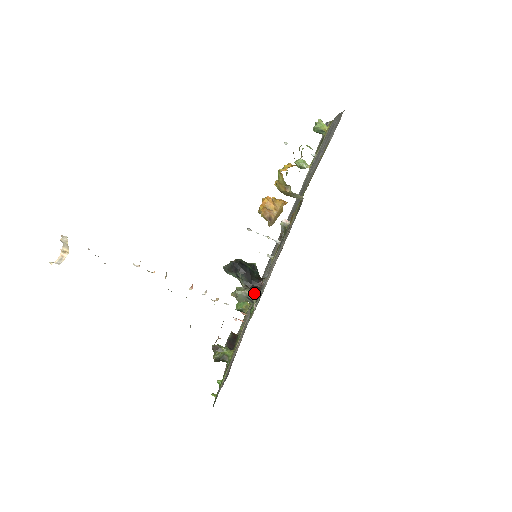
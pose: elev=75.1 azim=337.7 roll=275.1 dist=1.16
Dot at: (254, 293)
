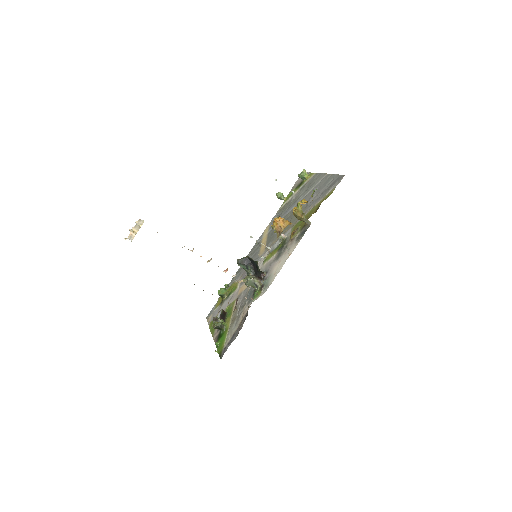
Dot at: (260, 281)
